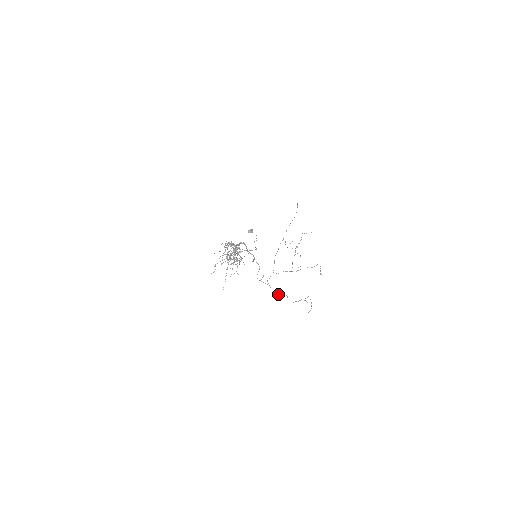
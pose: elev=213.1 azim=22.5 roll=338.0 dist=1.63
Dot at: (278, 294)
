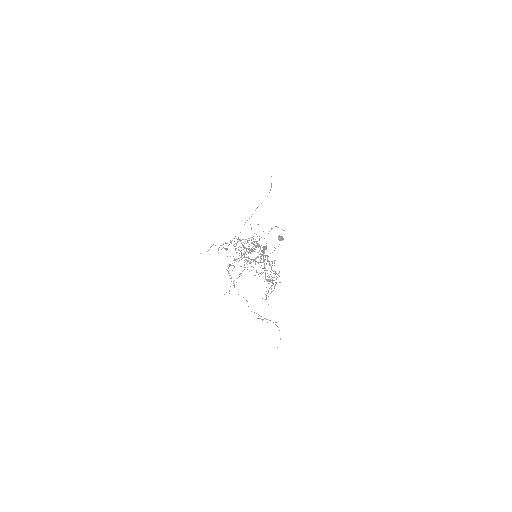
Dot at: (238, 294)
